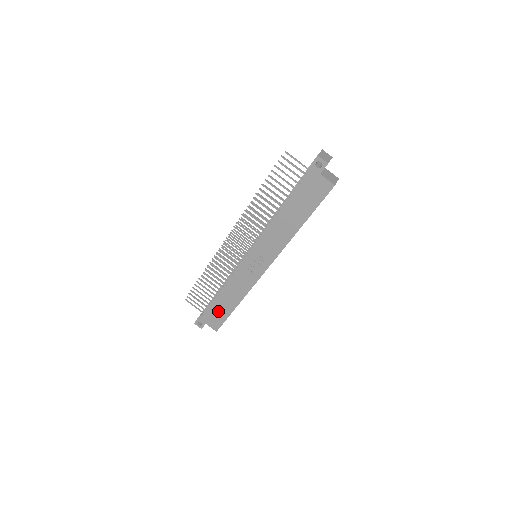
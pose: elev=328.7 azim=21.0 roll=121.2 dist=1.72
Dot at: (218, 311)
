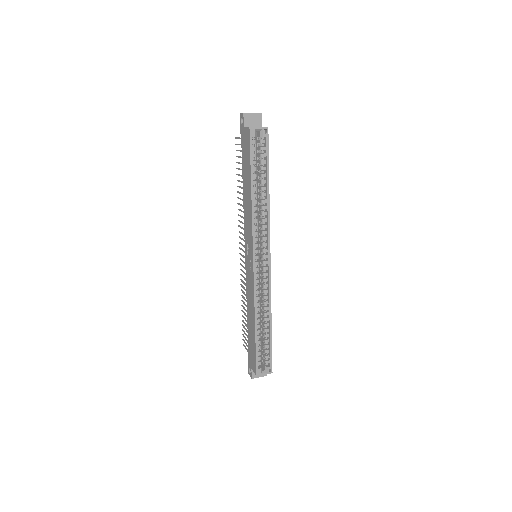
Dot at: (251, 344)
